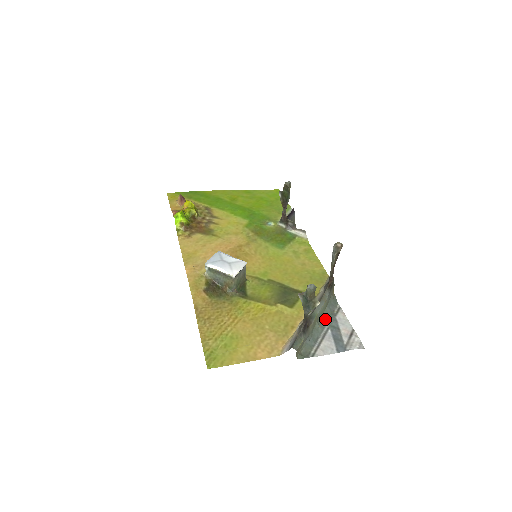
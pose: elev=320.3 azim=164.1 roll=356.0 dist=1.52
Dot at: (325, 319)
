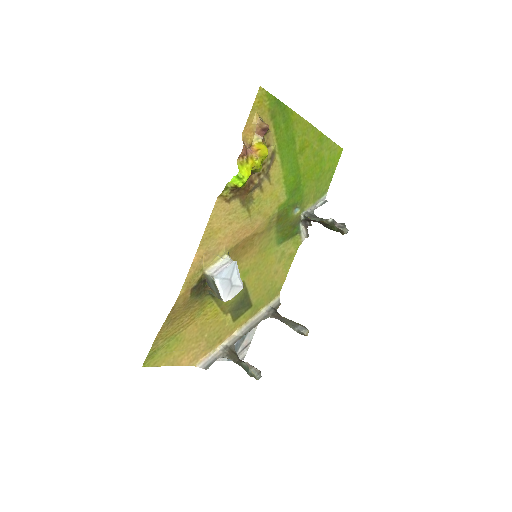
Dot at: occluded
